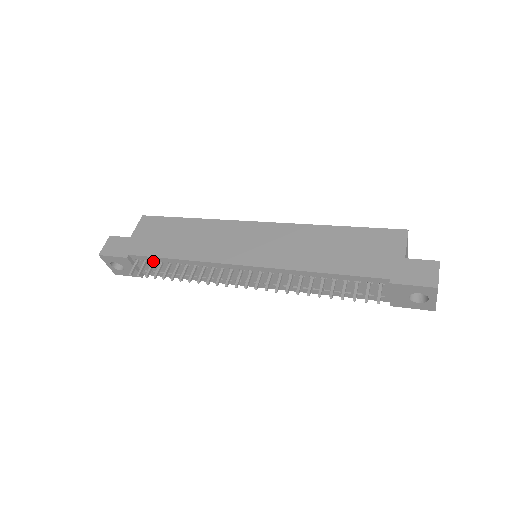
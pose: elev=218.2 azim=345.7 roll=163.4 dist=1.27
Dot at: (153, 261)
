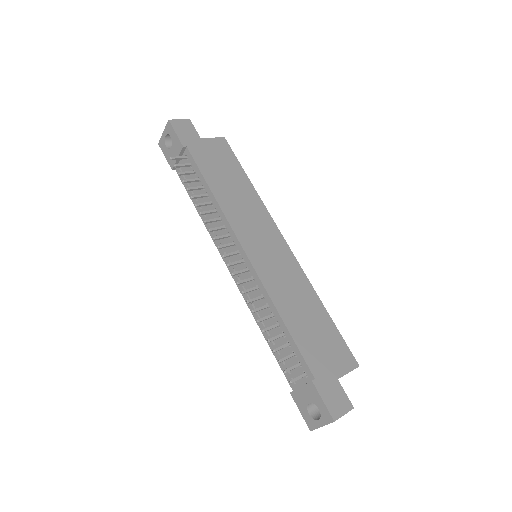
Dot at: (195, 171)
